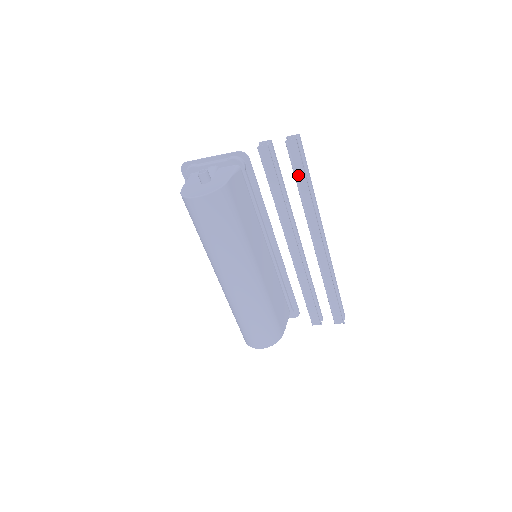
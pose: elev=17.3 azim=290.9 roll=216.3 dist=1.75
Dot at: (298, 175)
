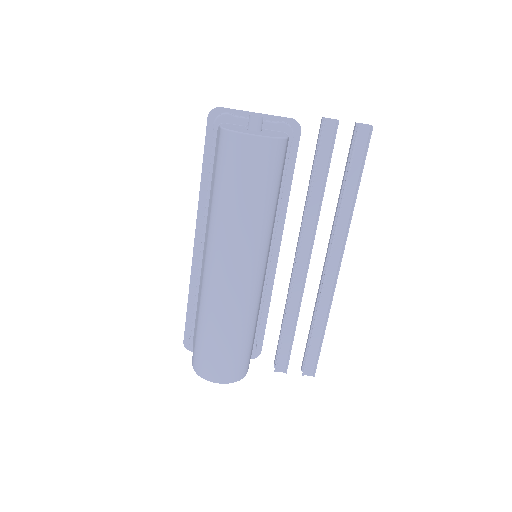
Dot at: (352, 169)
